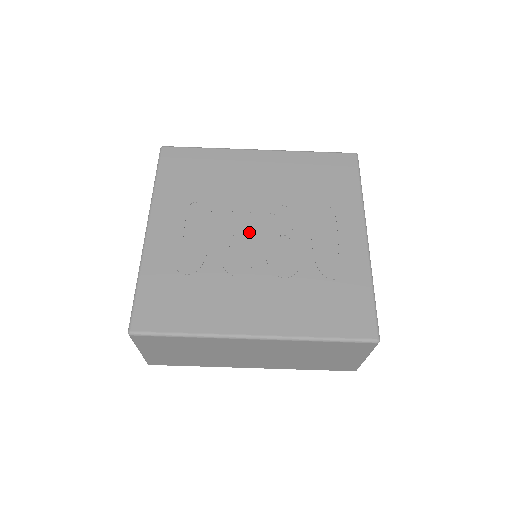
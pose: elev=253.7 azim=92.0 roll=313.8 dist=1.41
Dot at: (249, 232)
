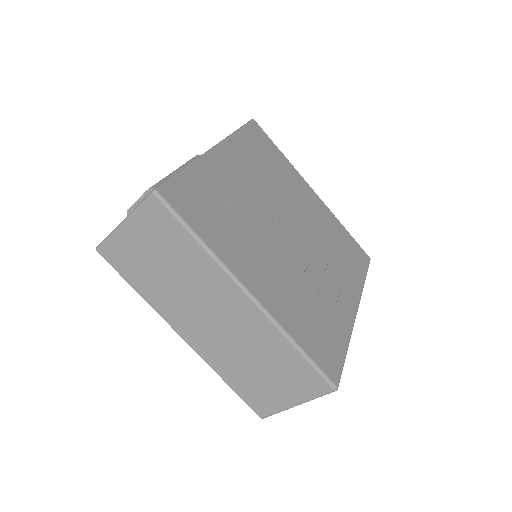
Dot at: (284, 227)
